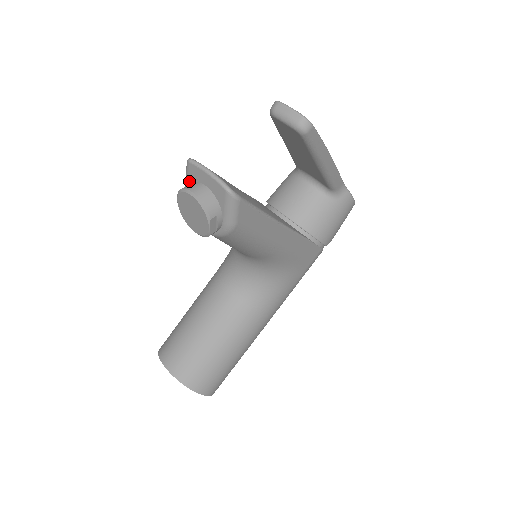
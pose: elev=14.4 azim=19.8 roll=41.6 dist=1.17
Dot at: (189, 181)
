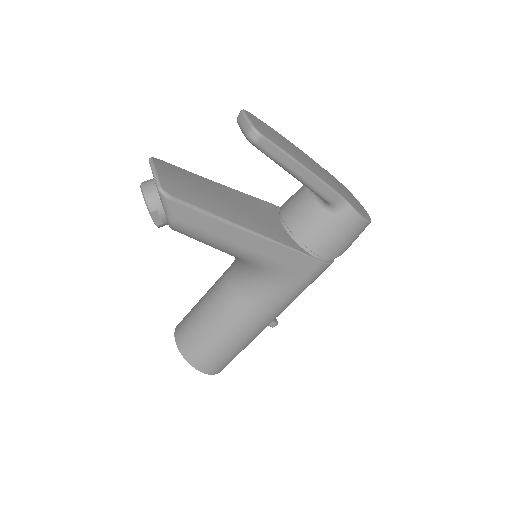
Dot at: occluded
